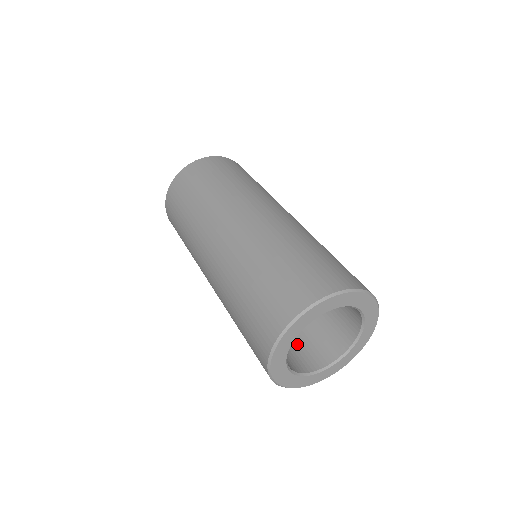
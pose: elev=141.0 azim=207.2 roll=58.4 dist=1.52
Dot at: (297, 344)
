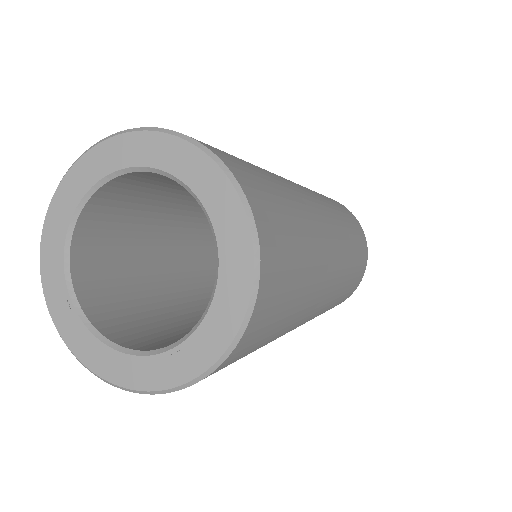
Dot at: (169, 332)
